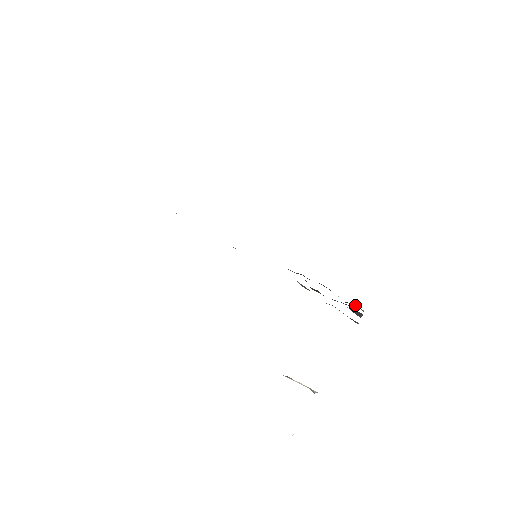
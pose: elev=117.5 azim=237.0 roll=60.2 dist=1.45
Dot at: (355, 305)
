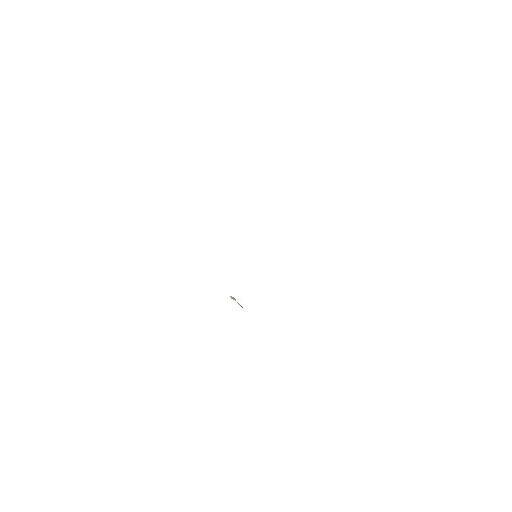
Dot at: occluded
